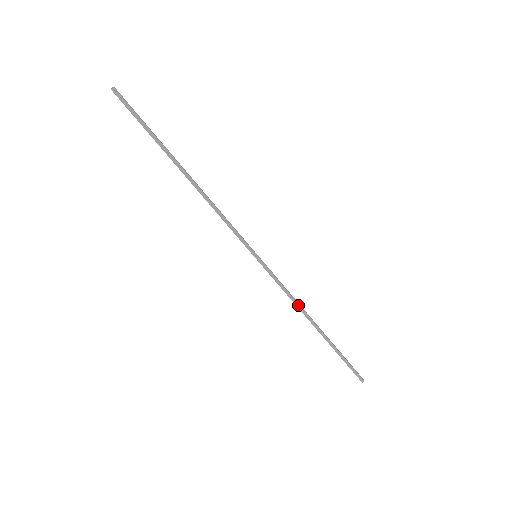
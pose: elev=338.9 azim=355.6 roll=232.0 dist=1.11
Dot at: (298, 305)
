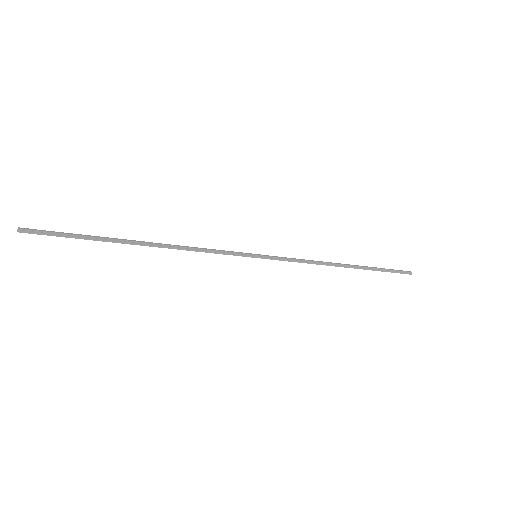
Dot at: (319, 263)
